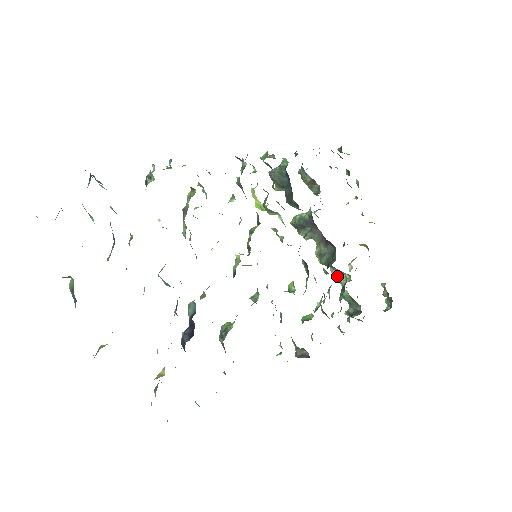
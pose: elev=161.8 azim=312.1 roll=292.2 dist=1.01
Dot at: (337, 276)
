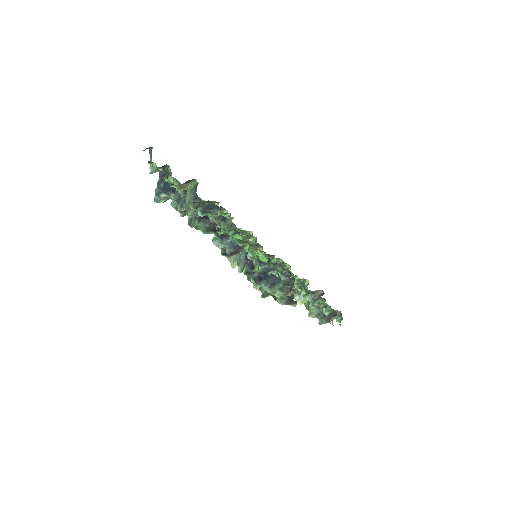
Dot at: (300, 300)
